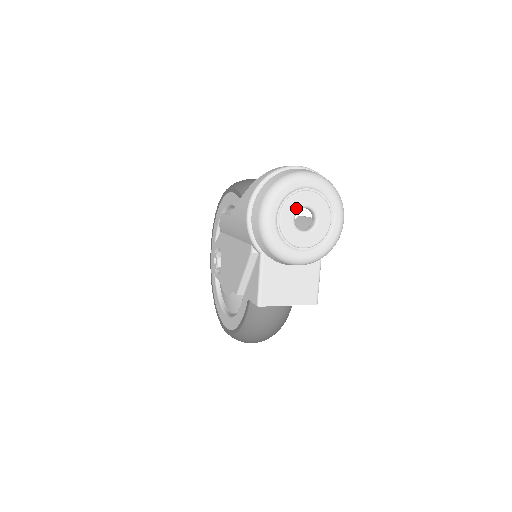
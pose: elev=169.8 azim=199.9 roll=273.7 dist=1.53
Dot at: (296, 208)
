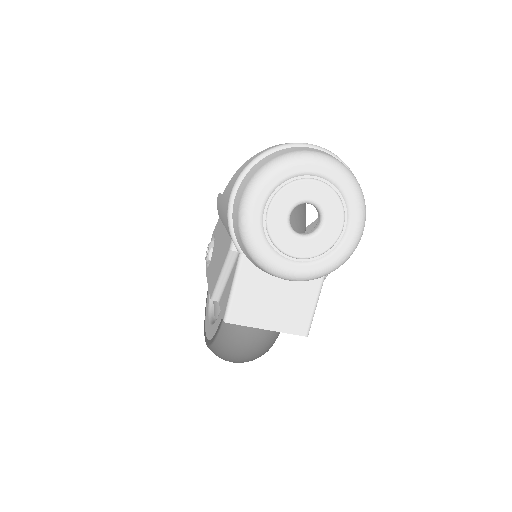
Dot at: (295, 201)
